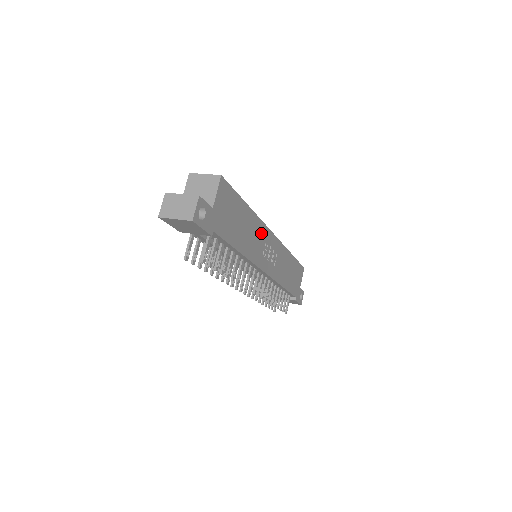
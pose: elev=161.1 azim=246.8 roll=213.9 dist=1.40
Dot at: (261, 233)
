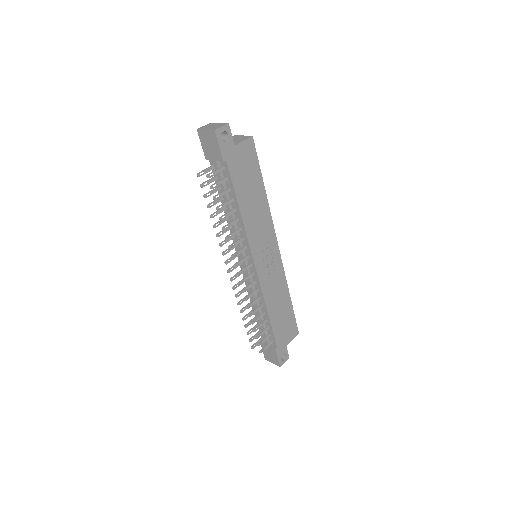
Dot at: (267, 227)
